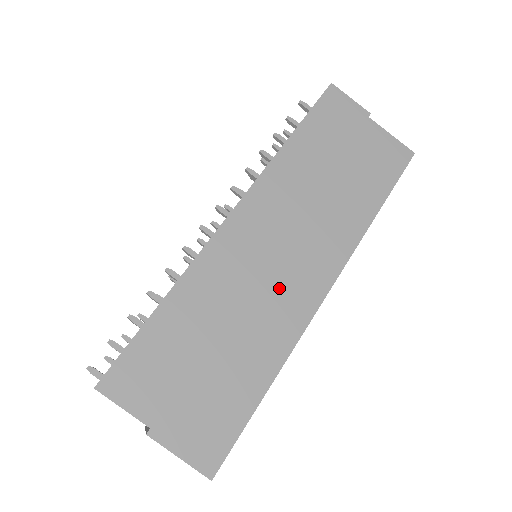
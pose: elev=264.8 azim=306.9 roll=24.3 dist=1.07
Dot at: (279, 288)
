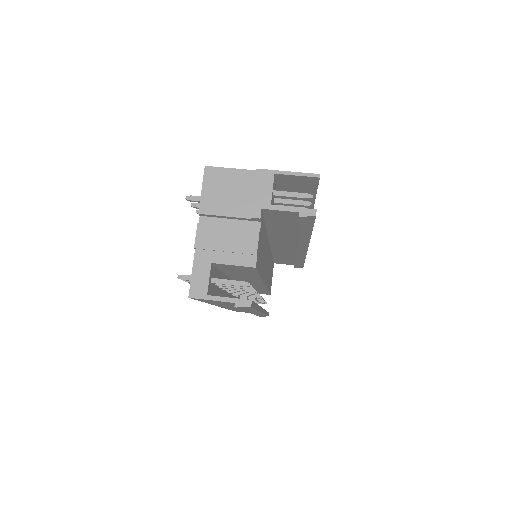
Dot at: occluded
